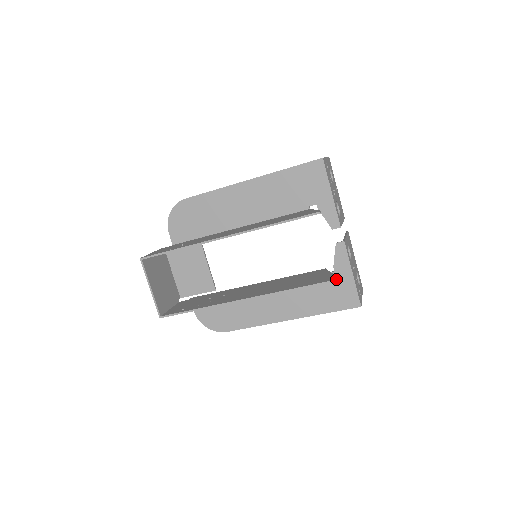
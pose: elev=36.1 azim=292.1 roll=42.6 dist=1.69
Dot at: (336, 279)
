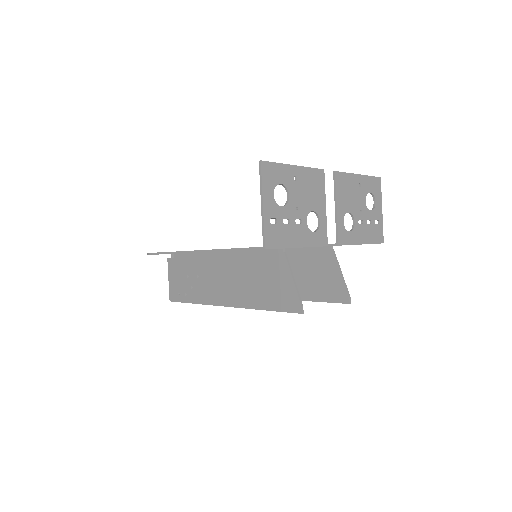
Dot at: occluded
